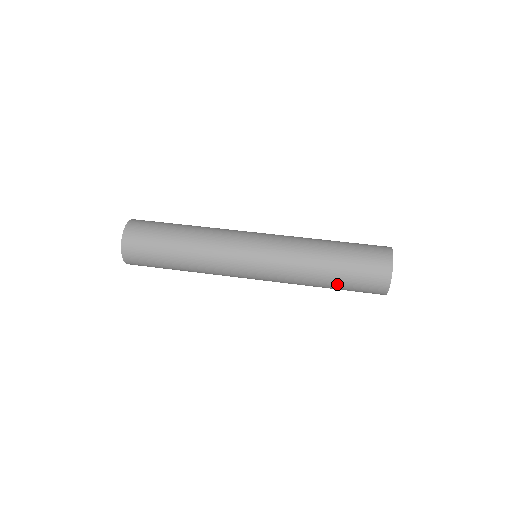
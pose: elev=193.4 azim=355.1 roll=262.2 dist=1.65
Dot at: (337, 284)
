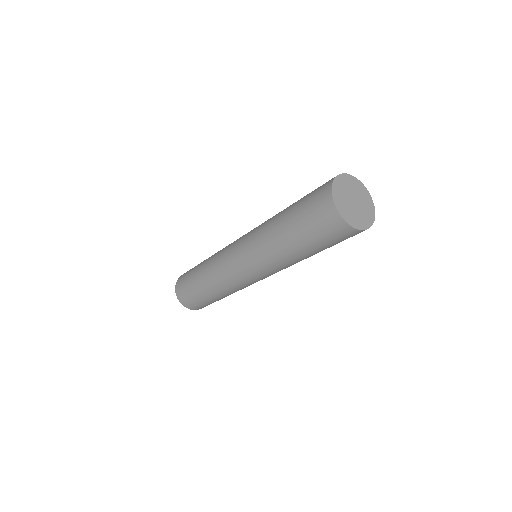
Dot at: (319, 251)
